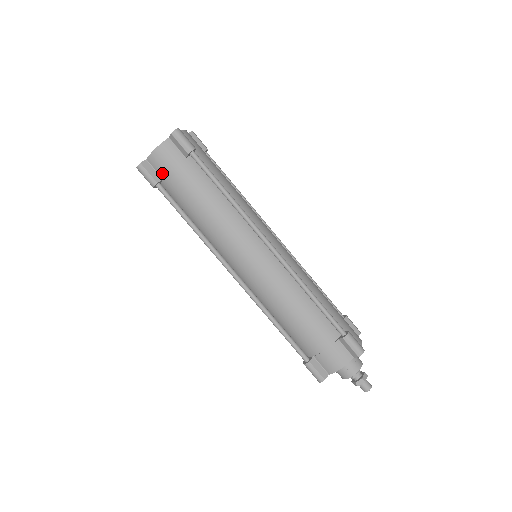
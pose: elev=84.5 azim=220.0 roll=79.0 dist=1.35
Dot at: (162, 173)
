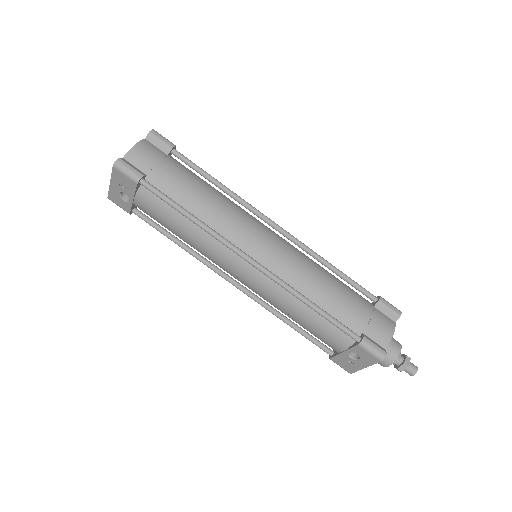
Dot at: (145, 168)
